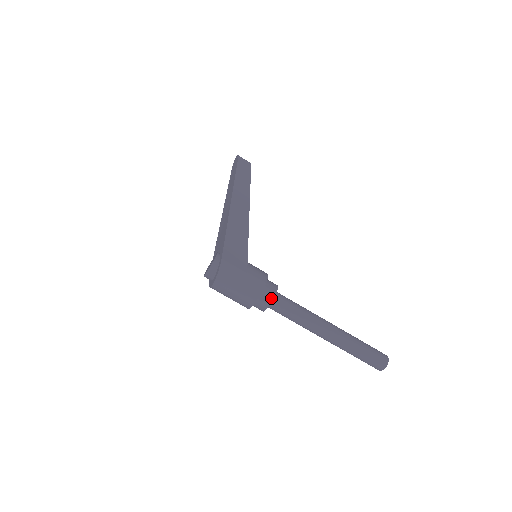
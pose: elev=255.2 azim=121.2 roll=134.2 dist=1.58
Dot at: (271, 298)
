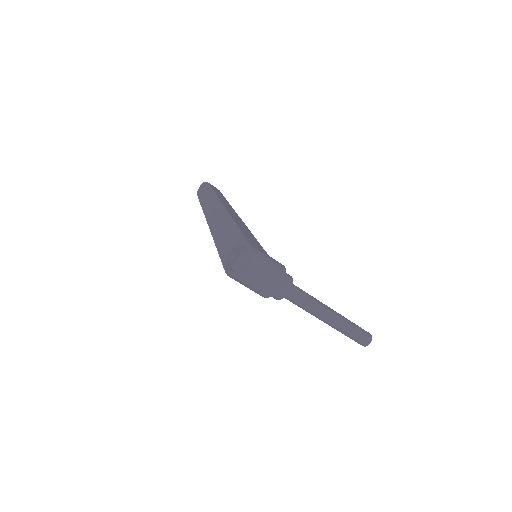
Dot at: (291, 281)
